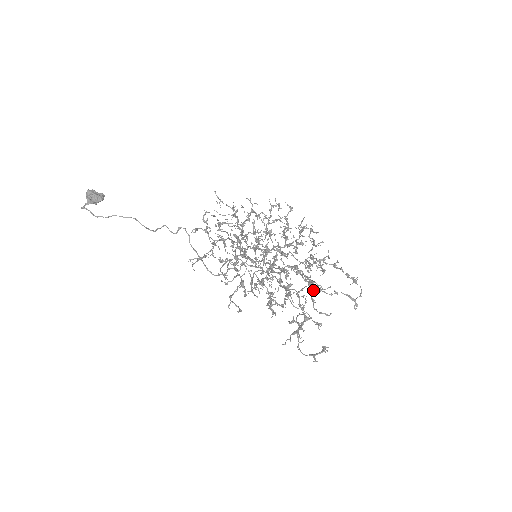
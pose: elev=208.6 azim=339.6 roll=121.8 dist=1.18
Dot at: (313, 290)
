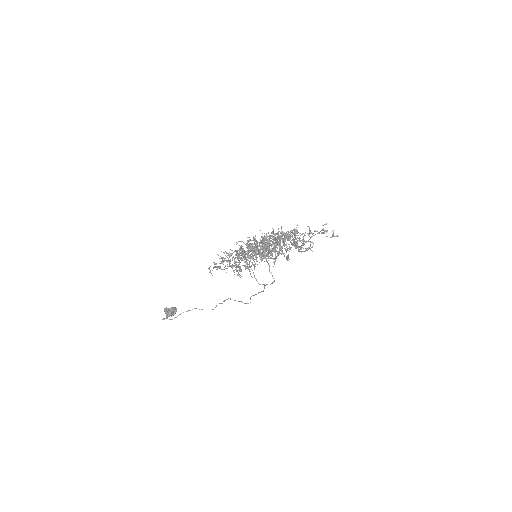
Dot at: (287, 235)
